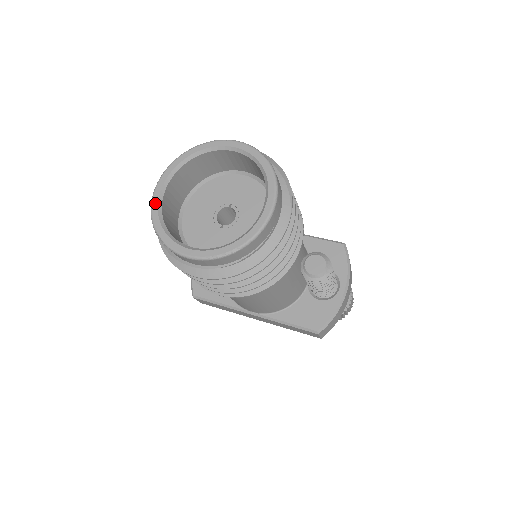
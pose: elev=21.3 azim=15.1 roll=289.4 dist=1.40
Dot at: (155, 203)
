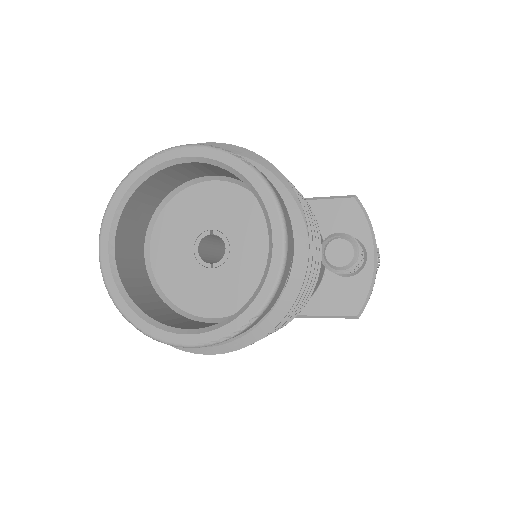
Dot at: (108, 276)
